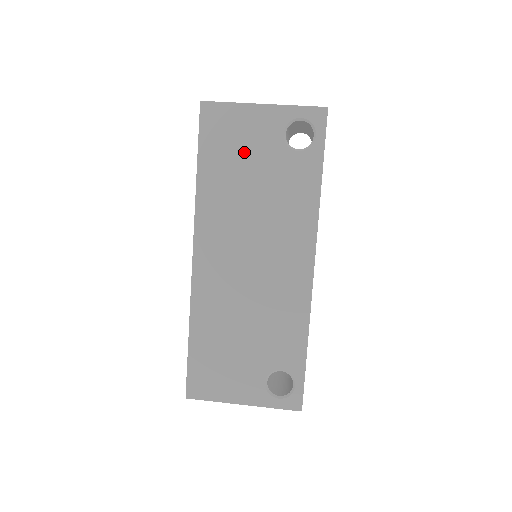
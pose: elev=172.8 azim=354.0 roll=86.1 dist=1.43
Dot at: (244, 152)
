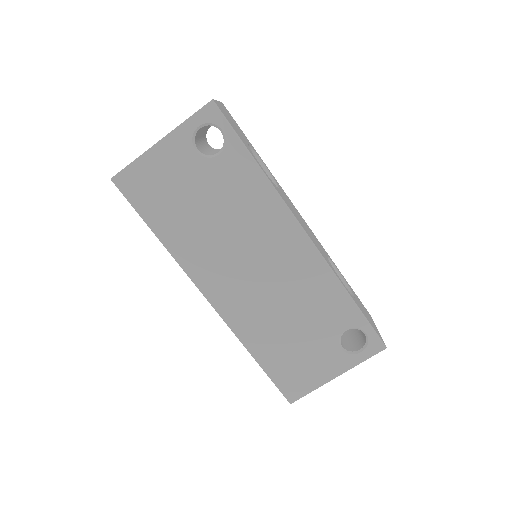
Dot at: (178, 190)
